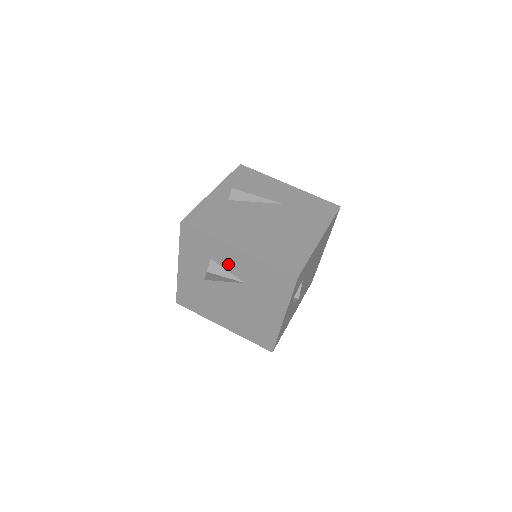
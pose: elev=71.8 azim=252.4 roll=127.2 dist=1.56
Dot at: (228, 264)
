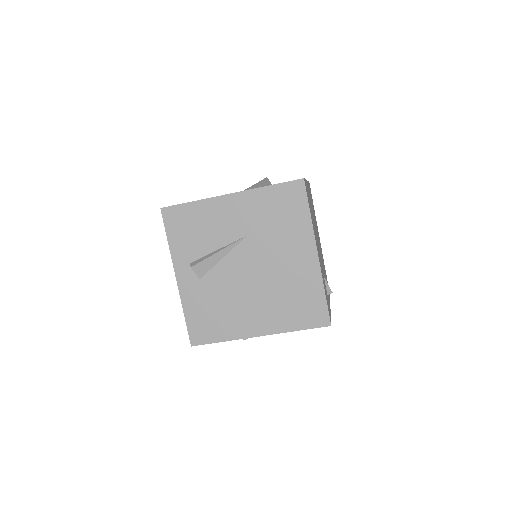
Dot at: occluded
